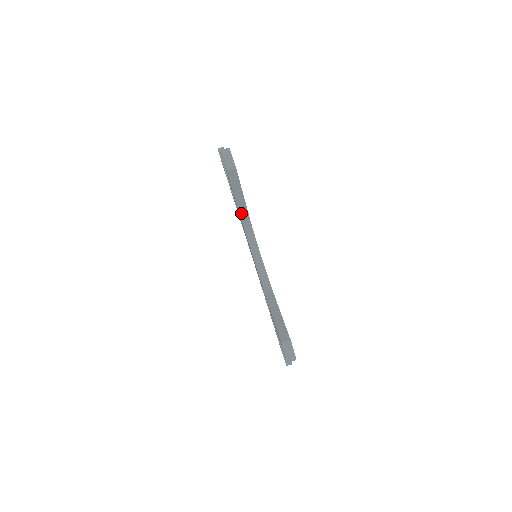
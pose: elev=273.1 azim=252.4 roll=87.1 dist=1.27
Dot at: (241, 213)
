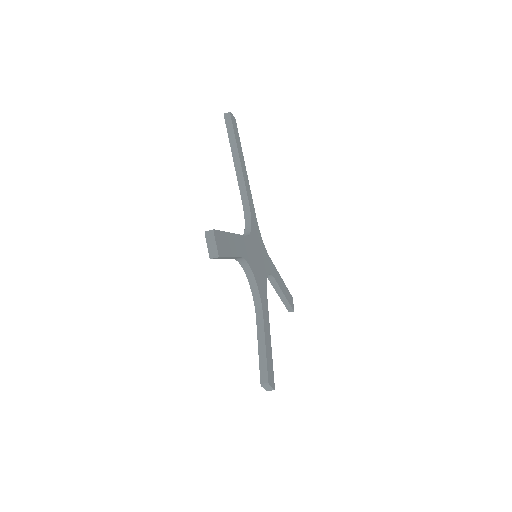
Dot at: (233, 258)
